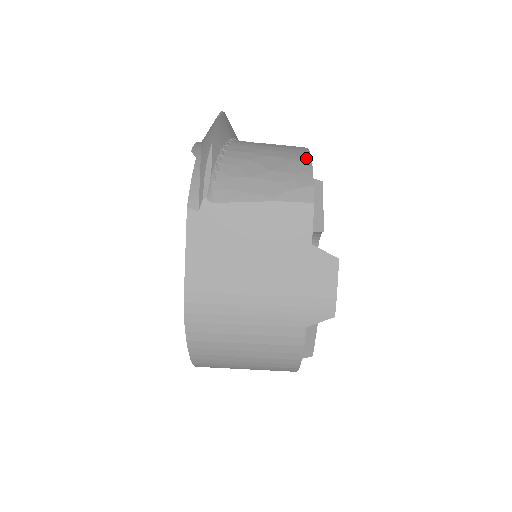
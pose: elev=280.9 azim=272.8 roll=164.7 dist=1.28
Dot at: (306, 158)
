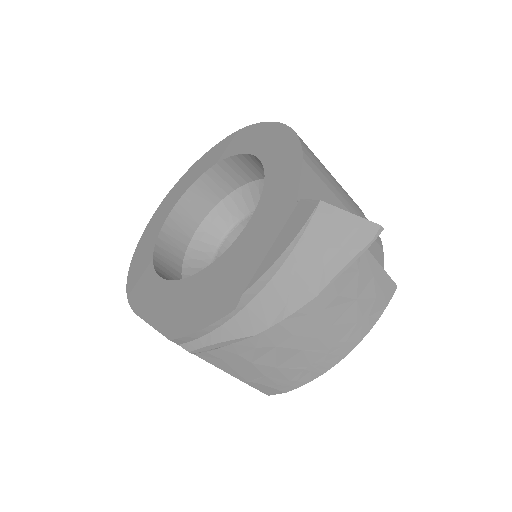
Dot at: (325, 368)
